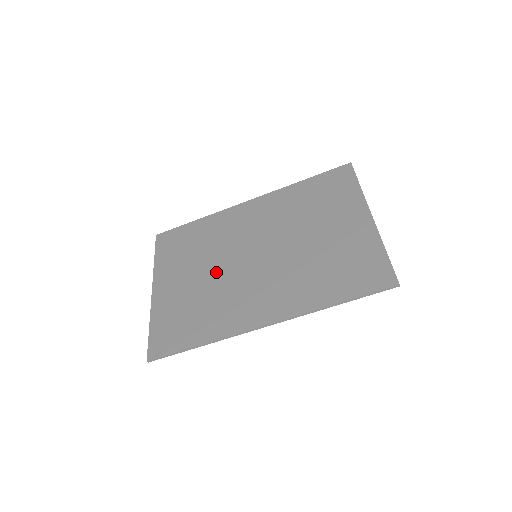
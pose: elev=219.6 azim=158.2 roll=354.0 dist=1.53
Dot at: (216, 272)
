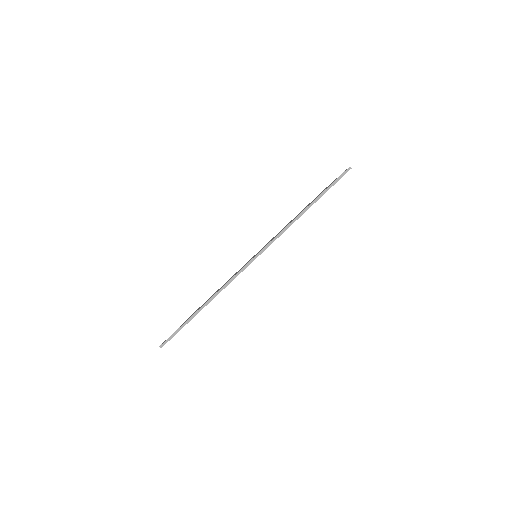
Dot at: occluded
